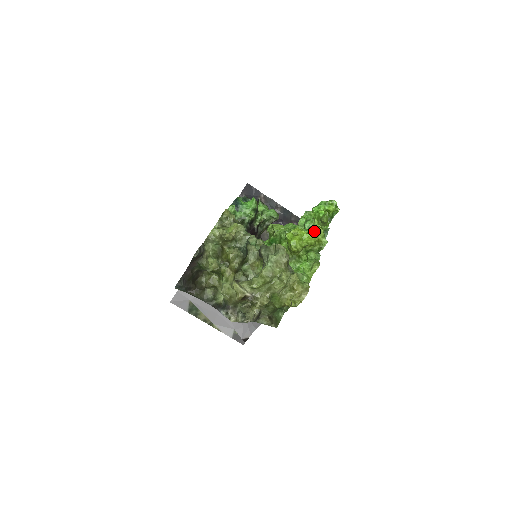
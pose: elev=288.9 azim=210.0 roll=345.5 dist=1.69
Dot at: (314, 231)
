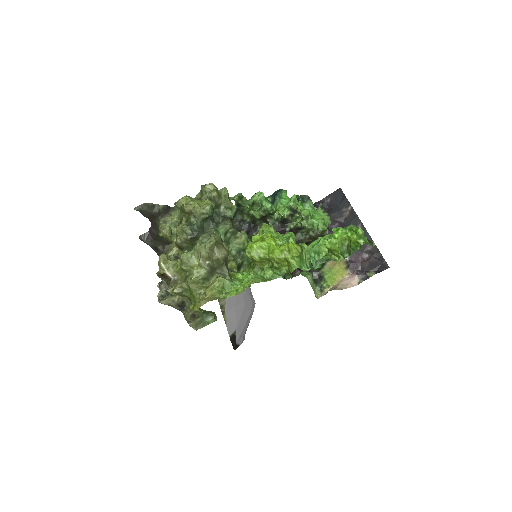
Dot at: (284, 246)
